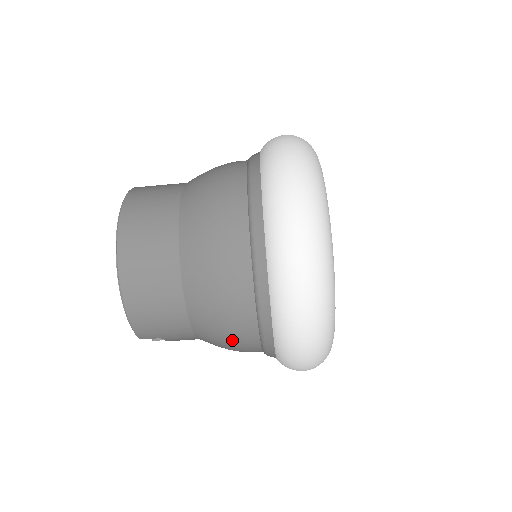
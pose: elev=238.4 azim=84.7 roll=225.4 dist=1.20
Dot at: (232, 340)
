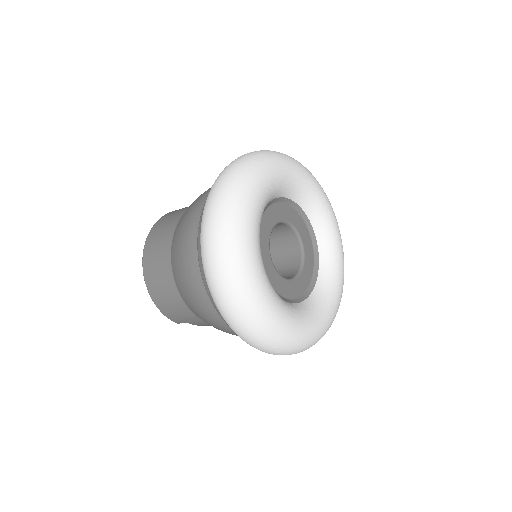
Dot at: (216, 326)
